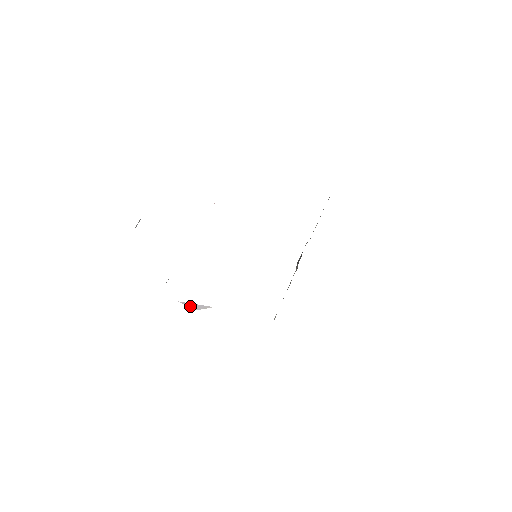
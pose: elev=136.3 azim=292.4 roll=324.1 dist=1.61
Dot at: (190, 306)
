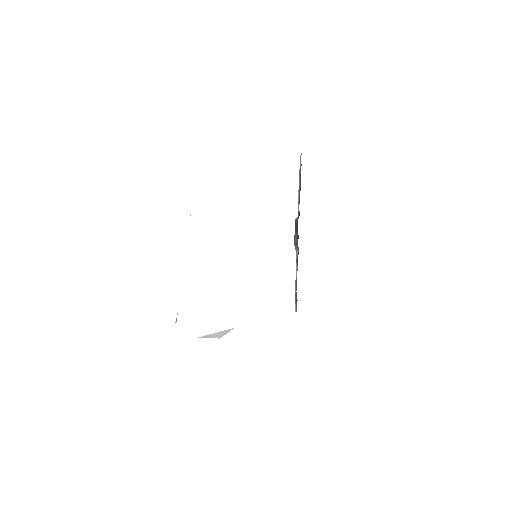
Dot at: (211, 337)
